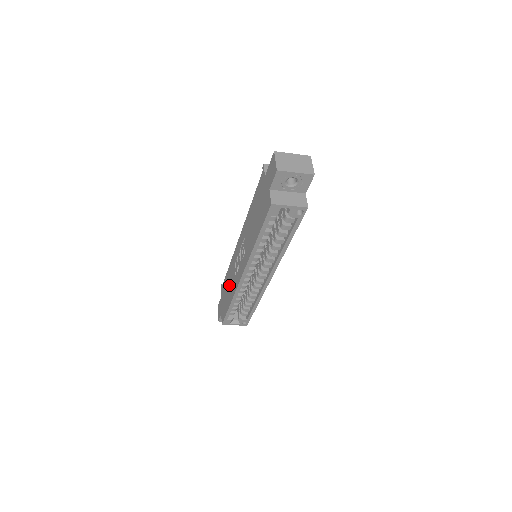
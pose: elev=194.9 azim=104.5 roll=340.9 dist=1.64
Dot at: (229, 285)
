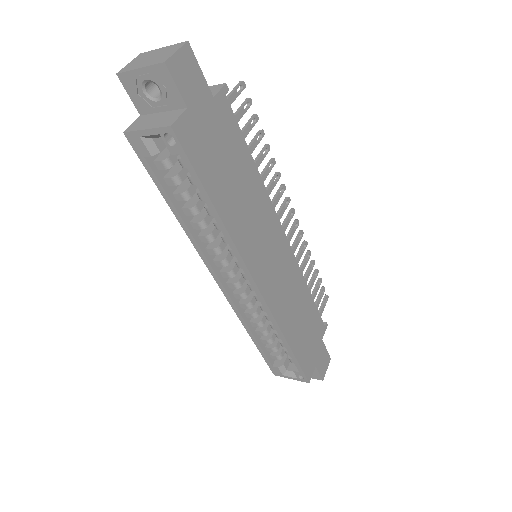
Dot at: occluded
